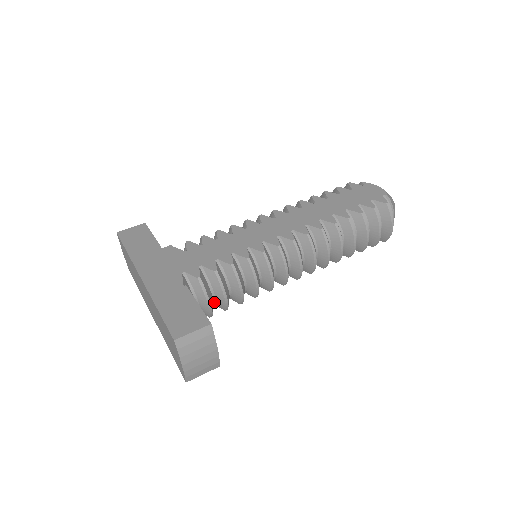
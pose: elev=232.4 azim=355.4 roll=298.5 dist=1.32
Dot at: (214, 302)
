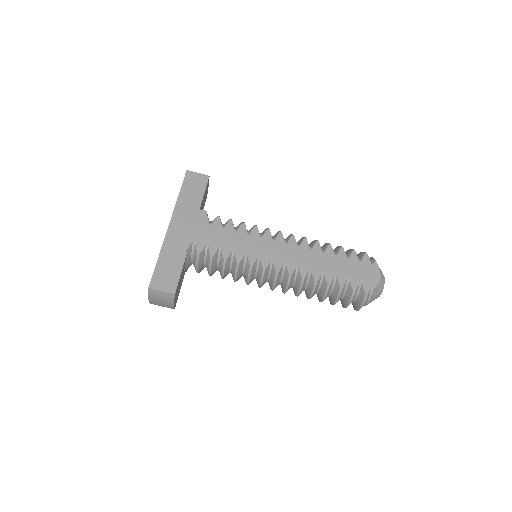
Dot at: occluded
